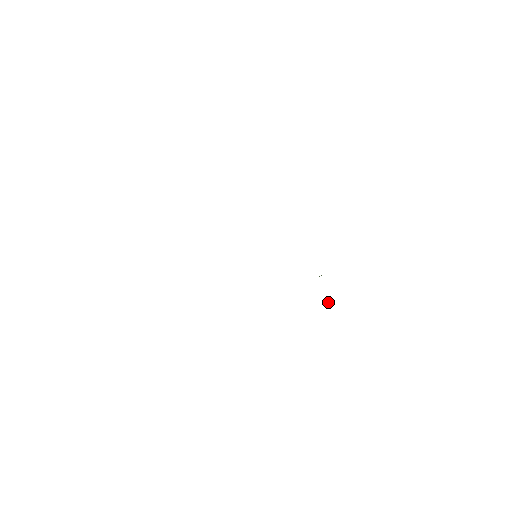
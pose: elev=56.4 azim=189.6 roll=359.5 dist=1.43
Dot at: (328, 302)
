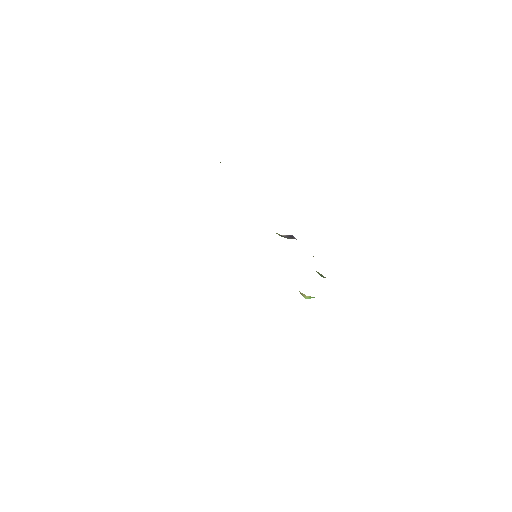
Dot at: occluded
